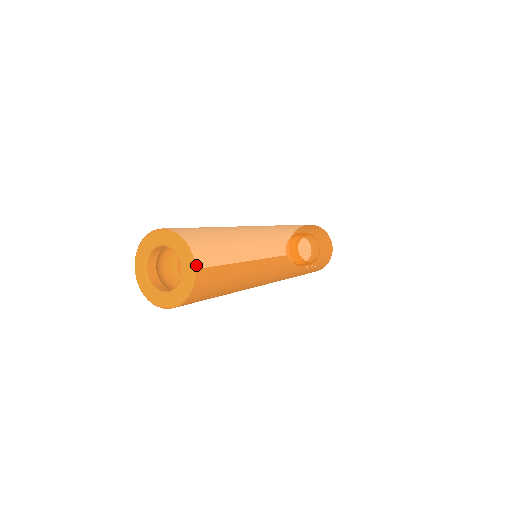
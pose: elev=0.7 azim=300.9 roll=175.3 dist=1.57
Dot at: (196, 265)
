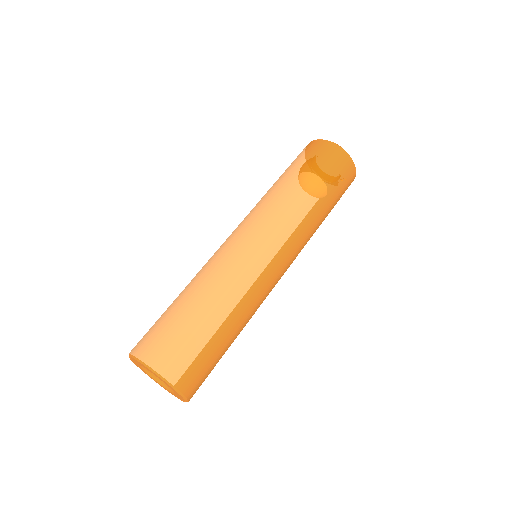
Dot at: (172, 382)
